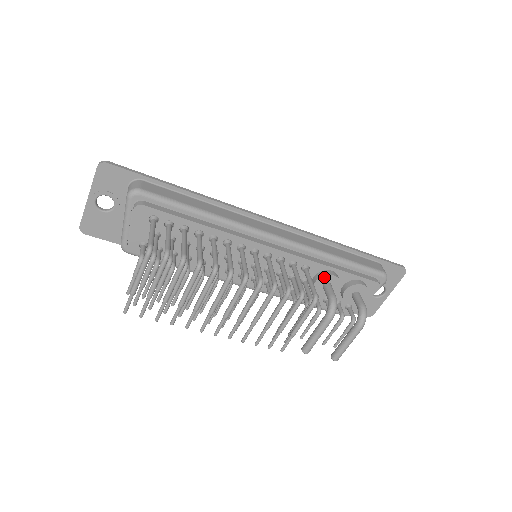
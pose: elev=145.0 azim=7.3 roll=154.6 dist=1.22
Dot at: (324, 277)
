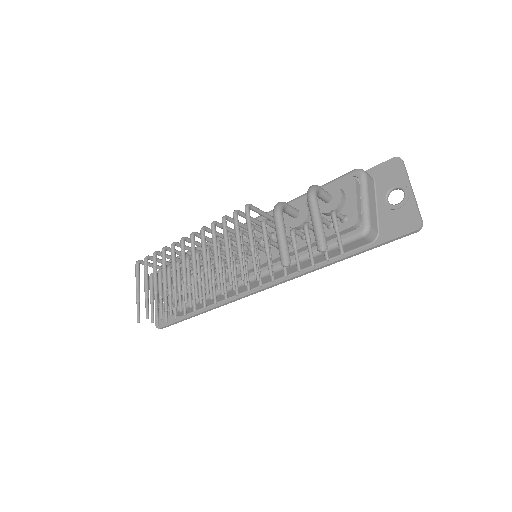
Dot at: occluded
